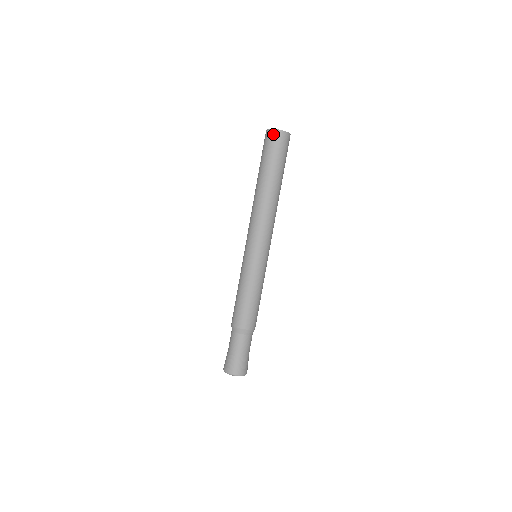
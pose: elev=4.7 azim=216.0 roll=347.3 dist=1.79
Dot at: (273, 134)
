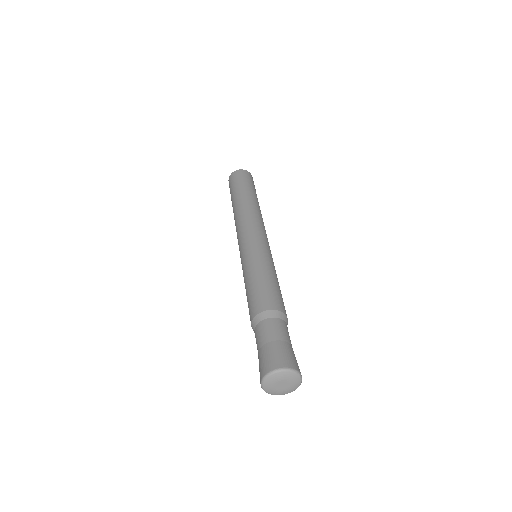
Dot at: (230, 179)
